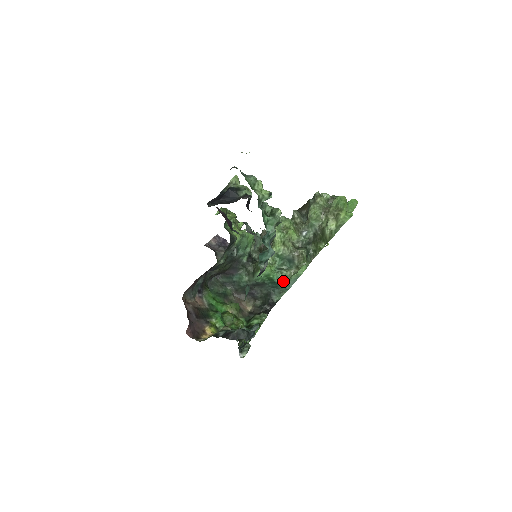
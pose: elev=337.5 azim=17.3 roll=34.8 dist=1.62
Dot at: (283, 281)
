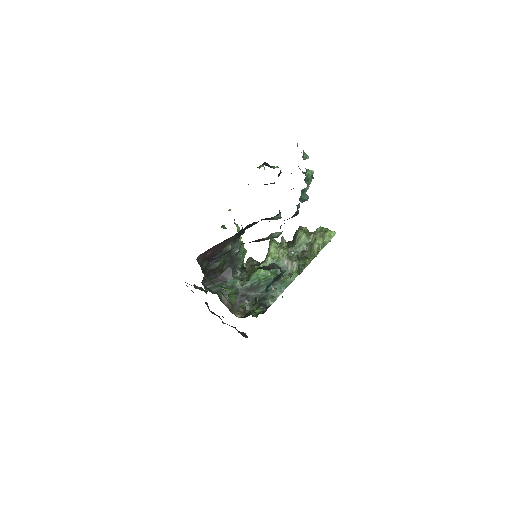
Dot at: occluded
